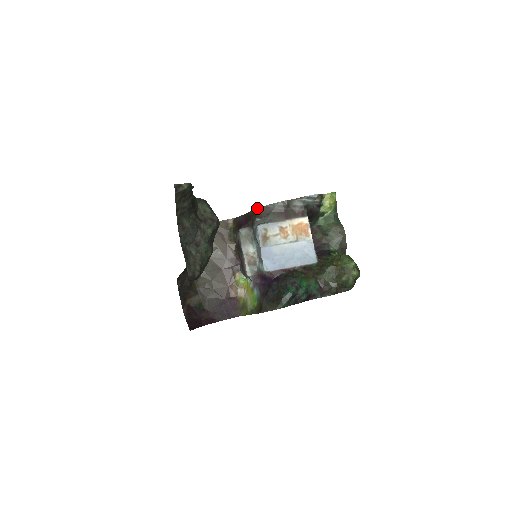
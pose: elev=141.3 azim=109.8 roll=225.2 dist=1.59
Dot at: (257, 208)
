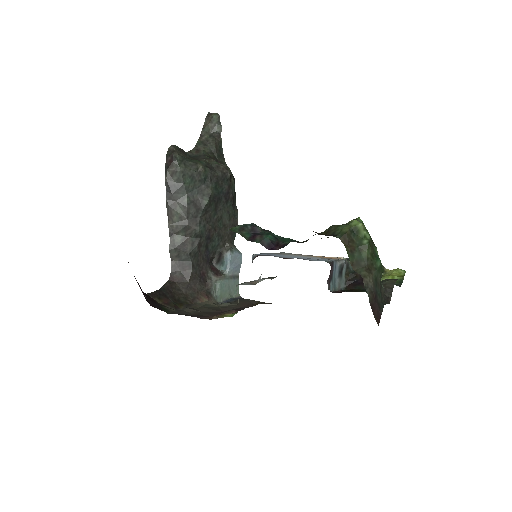
Dot at: occluded
